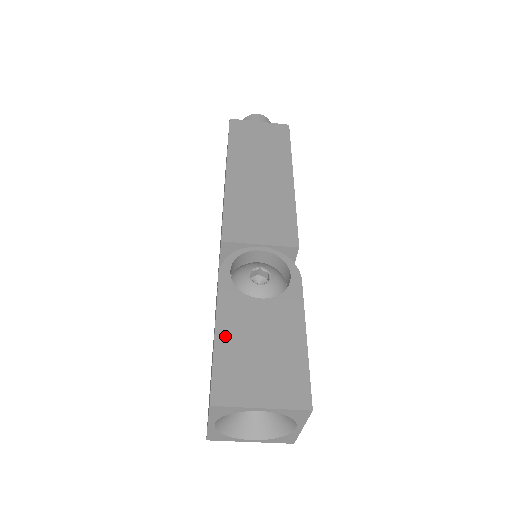
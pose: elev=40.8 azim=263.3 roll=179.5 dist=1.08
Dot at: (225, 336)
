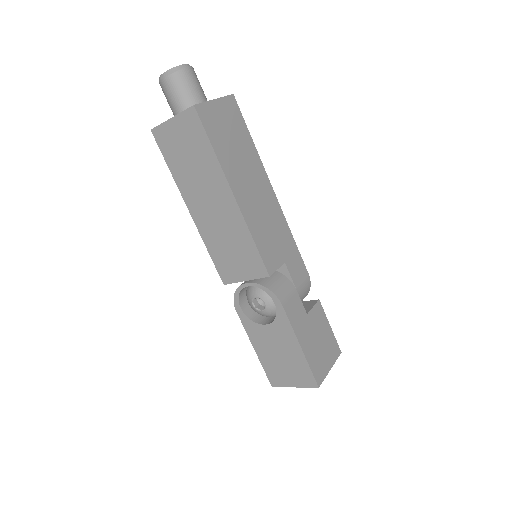
Dot at: (260, 352)
